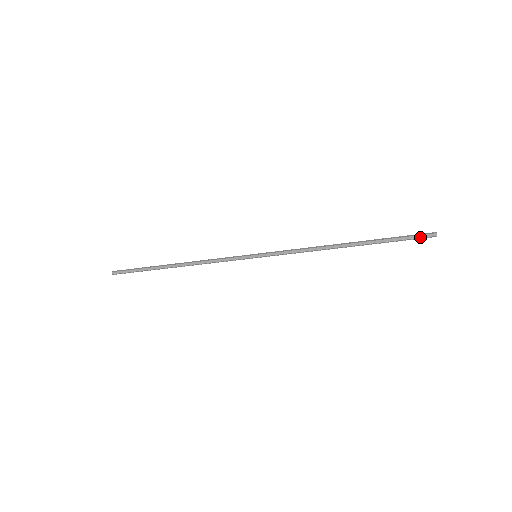
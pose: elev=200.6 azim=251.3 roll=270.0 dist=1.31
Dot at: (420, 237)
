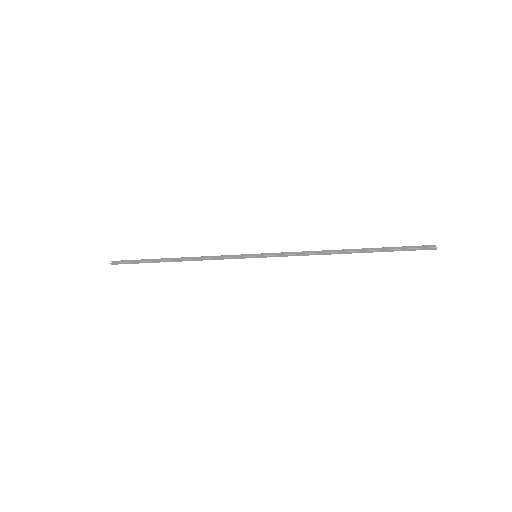
Dot at: (419, 248)
